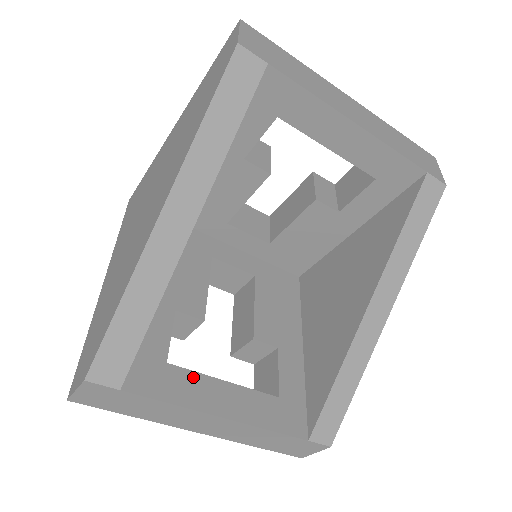
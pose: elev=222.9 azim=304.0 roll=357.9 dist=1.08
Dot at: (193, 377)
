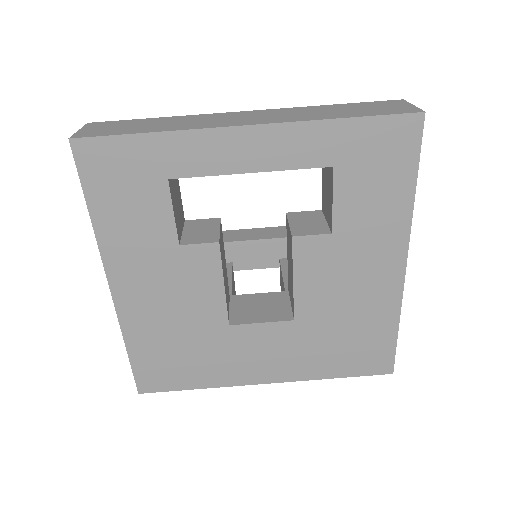
Dot at: occluded
